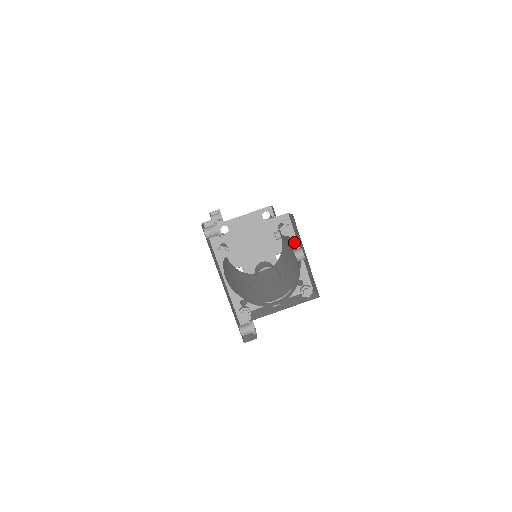
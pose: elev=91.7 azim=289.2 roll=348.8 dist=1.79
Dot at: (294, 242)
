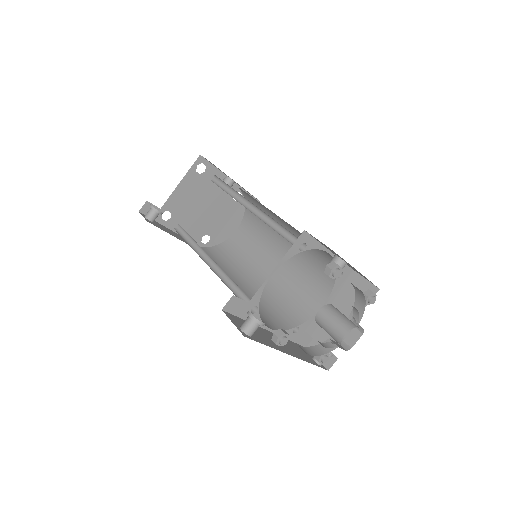
Dot at: (321, 249)
